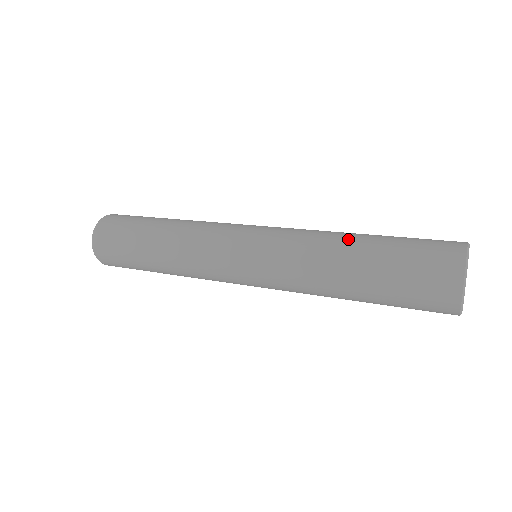
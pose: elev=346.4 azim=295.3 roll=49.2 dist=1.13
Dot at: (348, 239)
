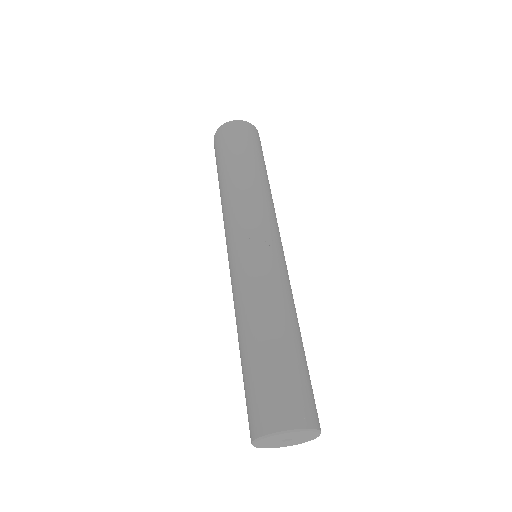
Dot at: (241, 335)
